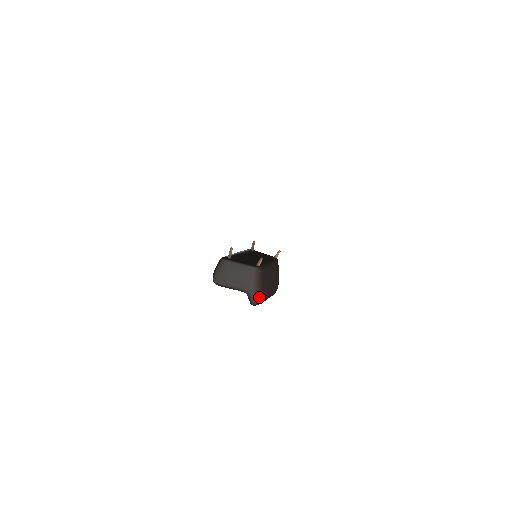
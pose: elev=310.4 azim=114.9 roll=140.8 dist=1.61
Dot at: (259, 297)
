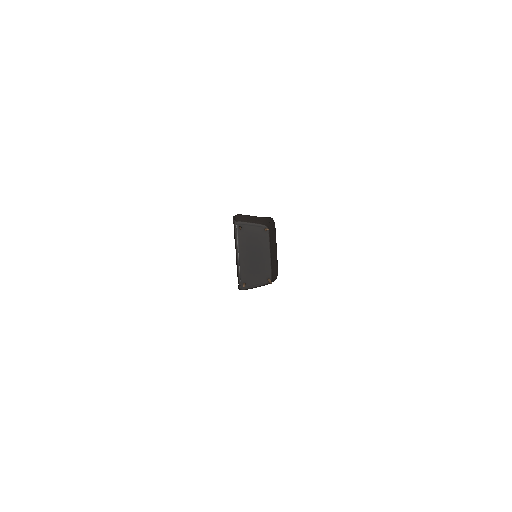
Dot at: occluded
